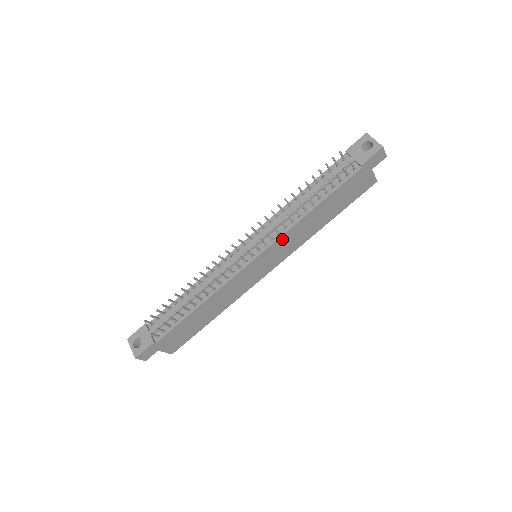
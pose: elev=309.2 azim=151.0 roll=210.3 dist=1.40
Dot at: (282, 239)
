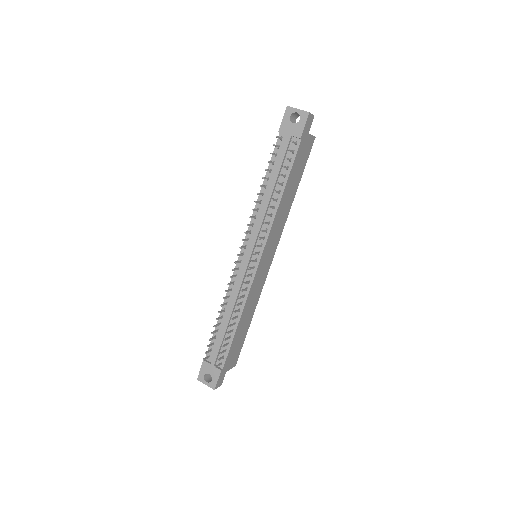
Dot at: (271, 233)
